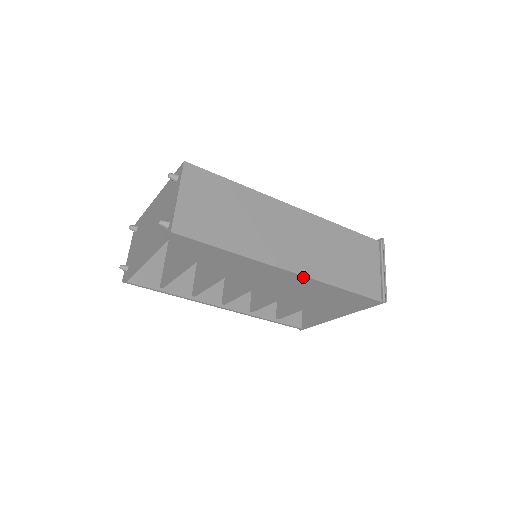
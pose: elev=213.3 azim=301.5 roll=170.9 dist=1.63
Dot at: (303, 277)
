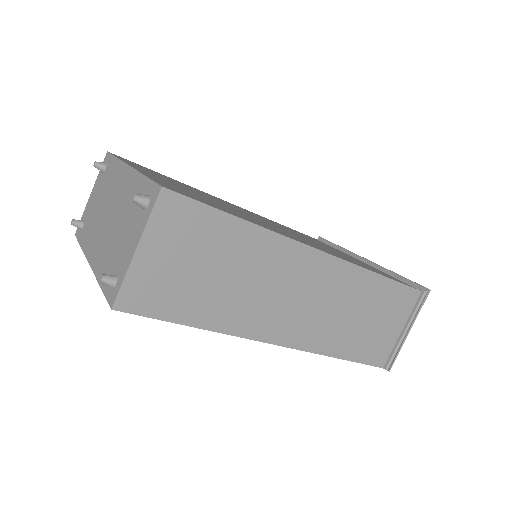
Dot at: (294, 347)
